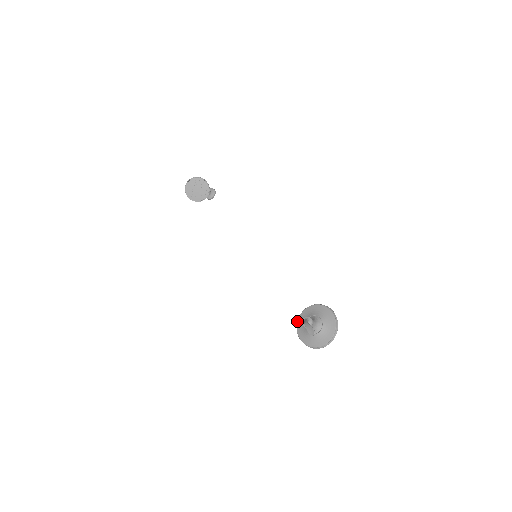
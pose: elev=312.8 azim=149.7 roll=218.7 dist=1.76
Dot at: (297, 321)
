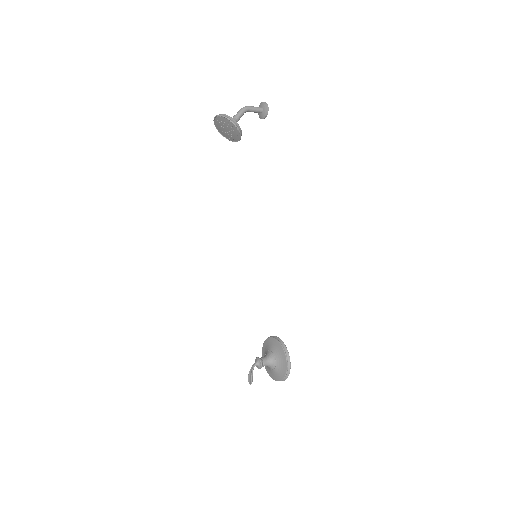
Dot at: (266, 339)
